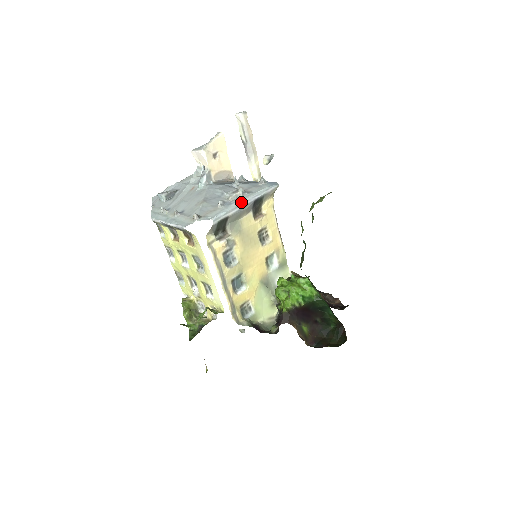
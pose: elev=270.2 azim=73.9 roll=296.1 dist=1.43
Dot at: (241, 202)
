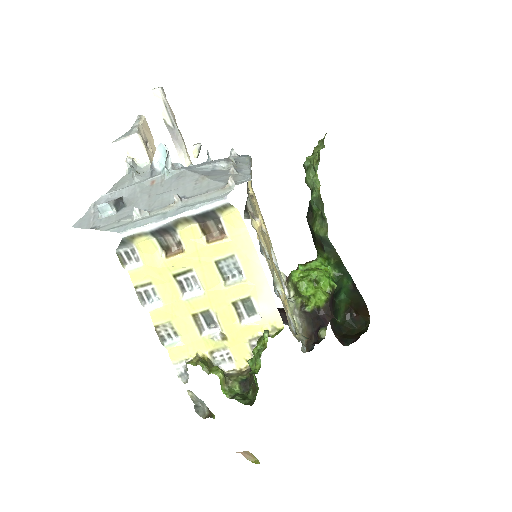
Dot at: (248, 167)
